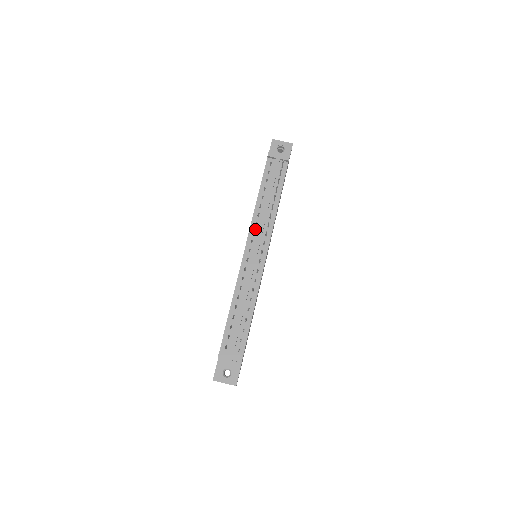
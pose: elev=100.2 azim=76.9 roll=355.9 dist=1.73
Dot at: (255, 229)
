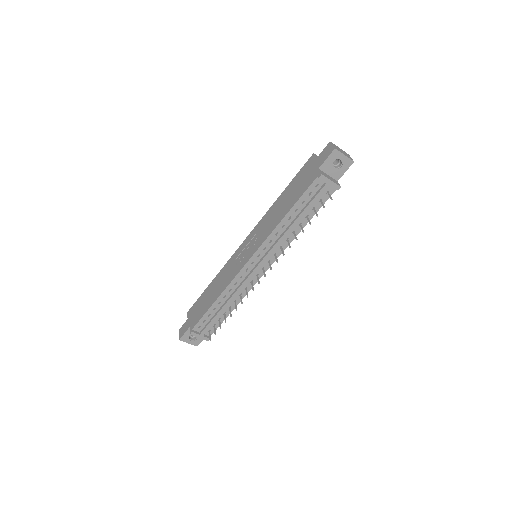
Dot at: (267, 246)
